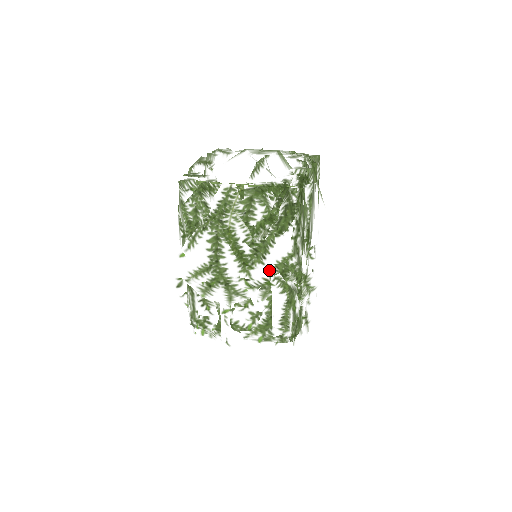
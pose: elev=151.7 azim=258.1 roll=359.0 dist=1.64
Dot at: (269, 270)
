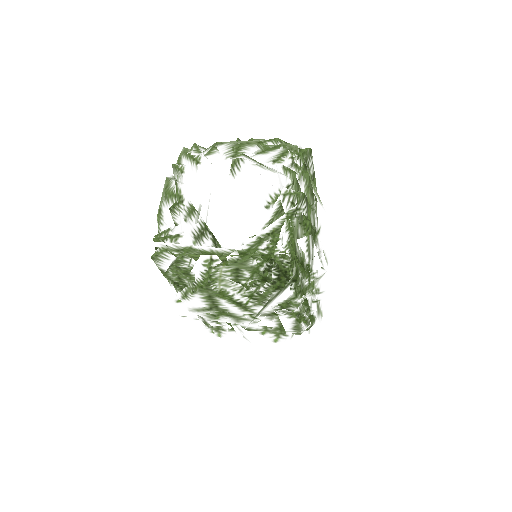
Dot at: (272, 309)
